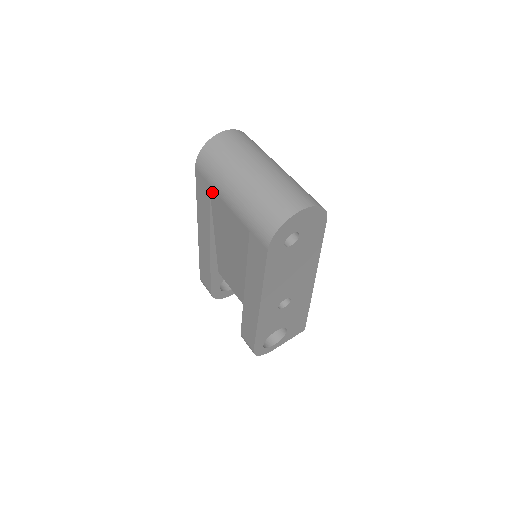
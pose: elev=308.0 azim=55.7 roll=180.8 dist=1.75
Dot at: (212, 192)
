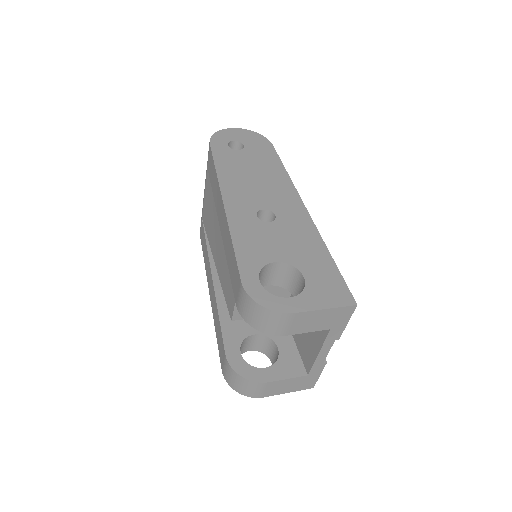
Dot at: (203, 218)
